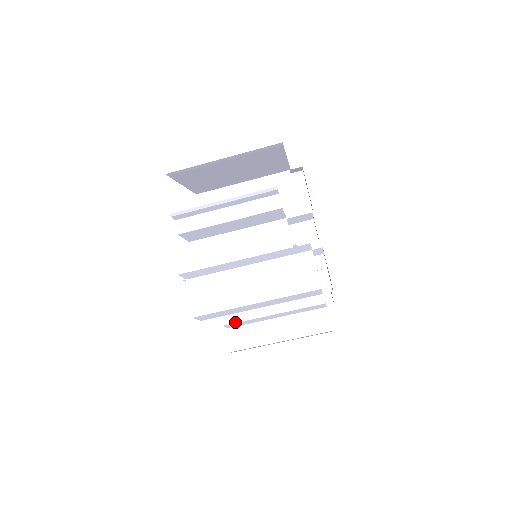
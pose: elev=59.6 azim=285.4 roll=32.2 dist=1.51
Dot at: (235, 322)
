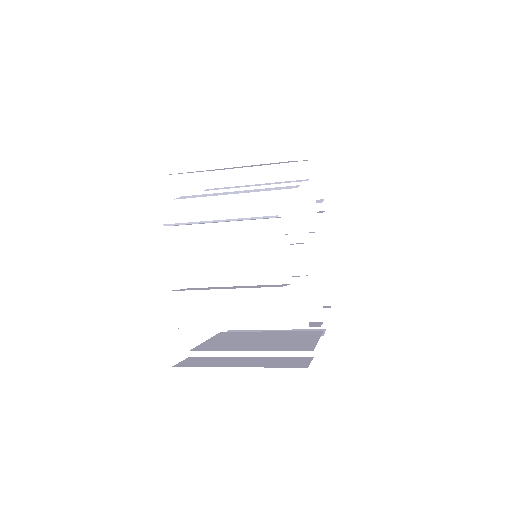
Dot at: occluded
